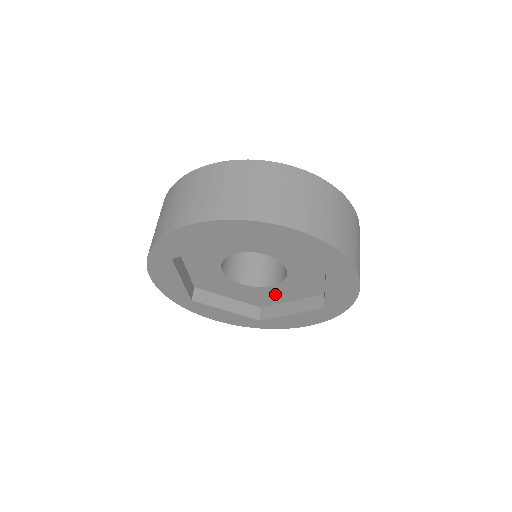
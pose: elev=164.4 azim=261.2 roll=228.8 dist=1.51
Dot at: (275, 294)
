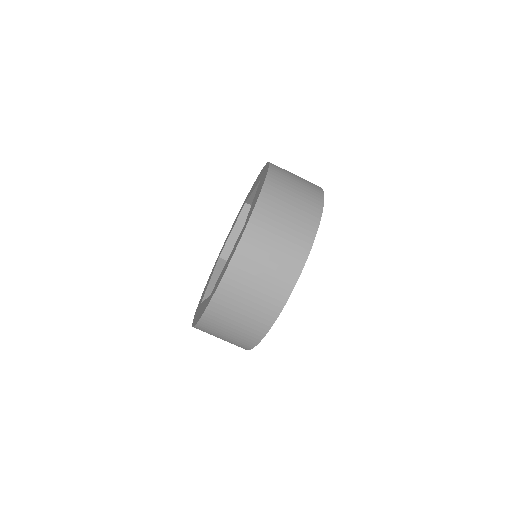
Dot at: occluded
